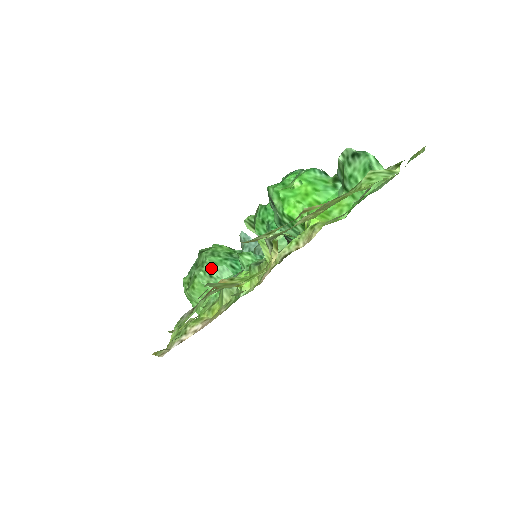
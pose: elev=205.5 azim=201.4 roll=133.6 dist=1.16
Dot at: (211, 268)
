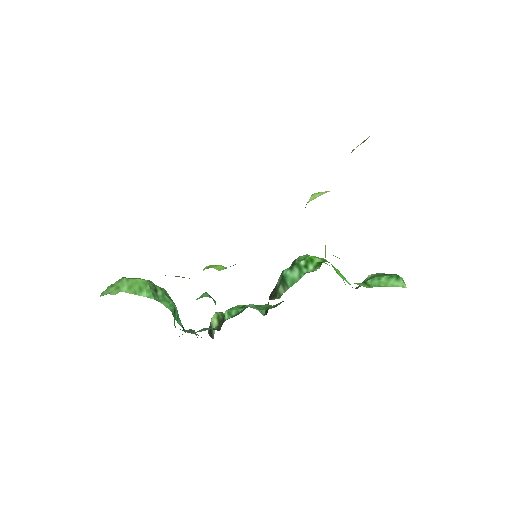
Dot at: (161, 291)
